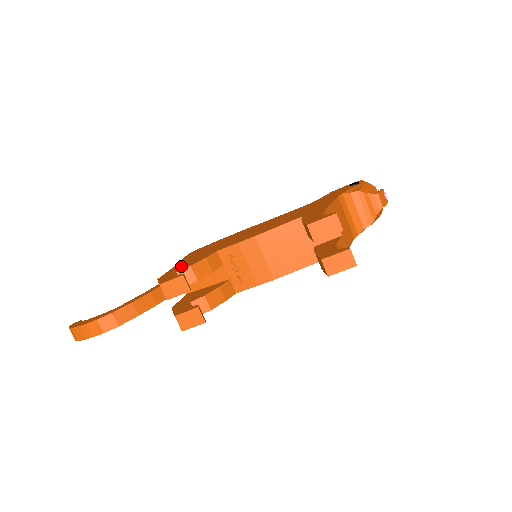
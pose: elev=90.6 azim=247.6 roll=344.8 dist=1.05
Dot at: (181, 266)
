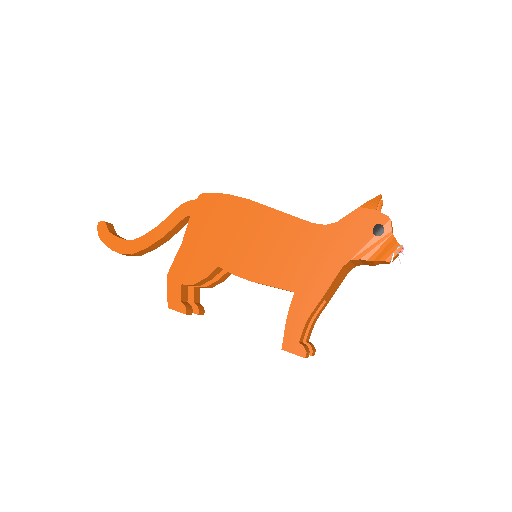
Dot at: (187, 264)
